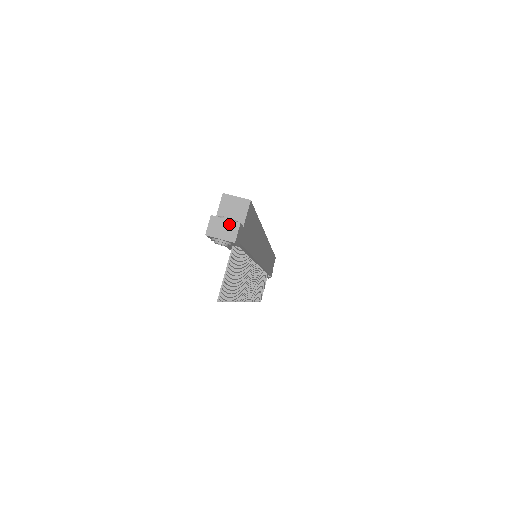
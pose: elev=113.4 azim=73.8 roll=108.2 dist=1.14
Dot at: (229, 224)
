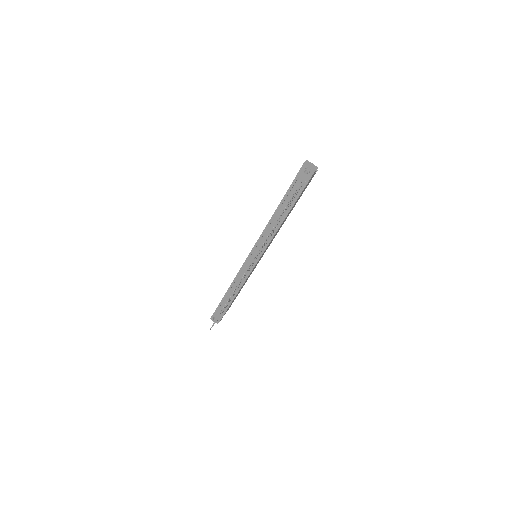
Dot at: (314, 166)
